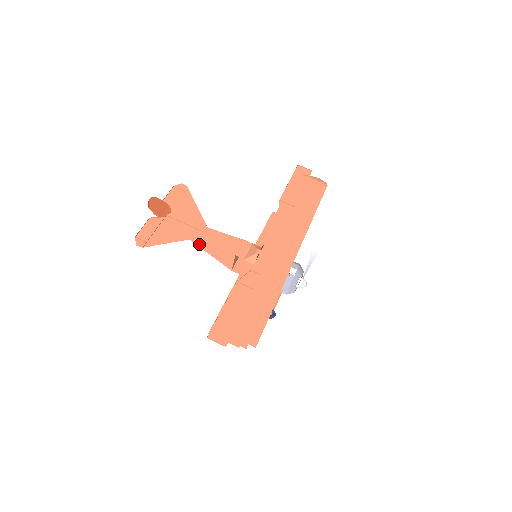
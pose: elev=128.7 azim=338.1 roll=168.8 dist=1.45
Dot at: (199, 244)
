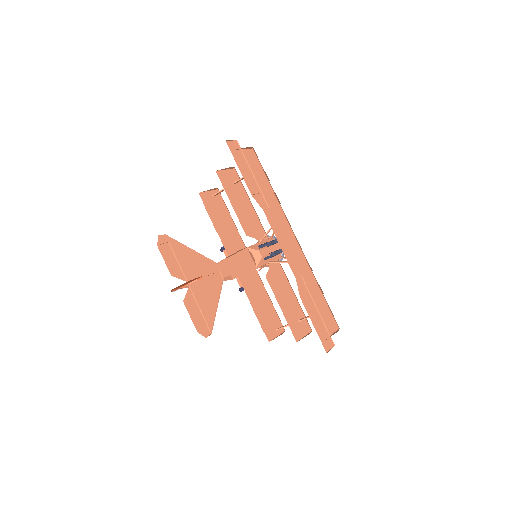
Dot at: occluded
